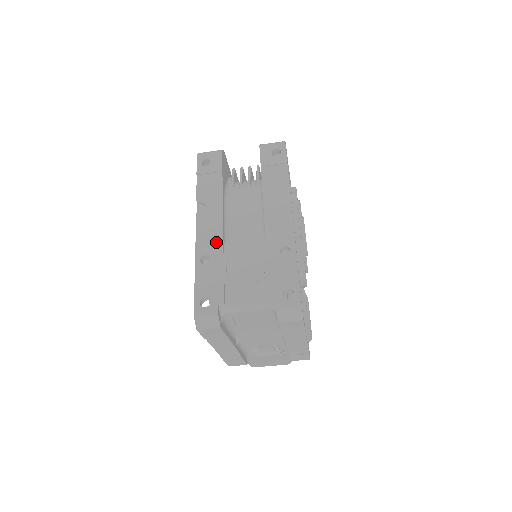
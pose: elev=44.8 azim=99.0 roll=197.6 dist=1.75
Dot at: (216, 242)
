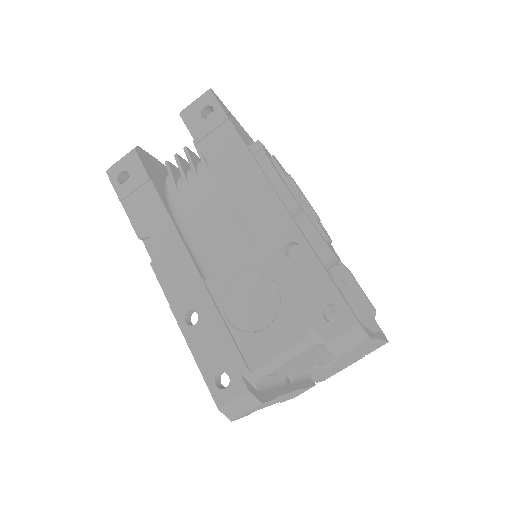
Dot at: (193, 285)
